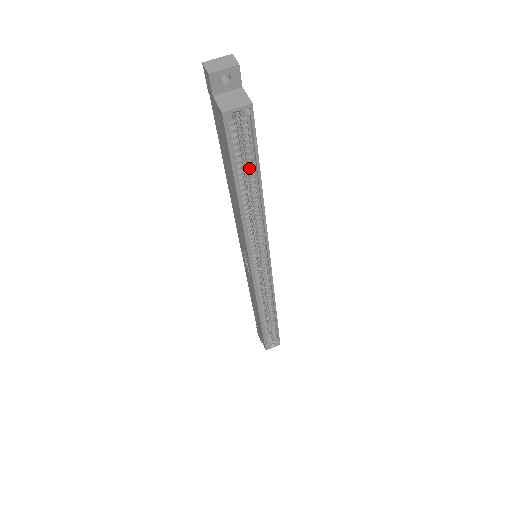
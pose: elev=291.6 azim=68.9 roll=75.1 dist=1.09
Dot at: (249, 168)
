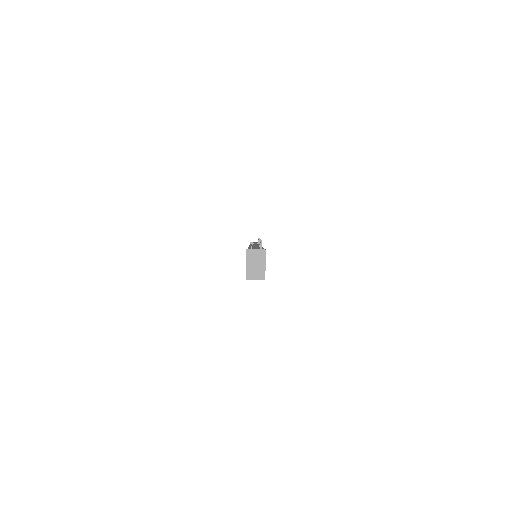
Dot at: occluded
